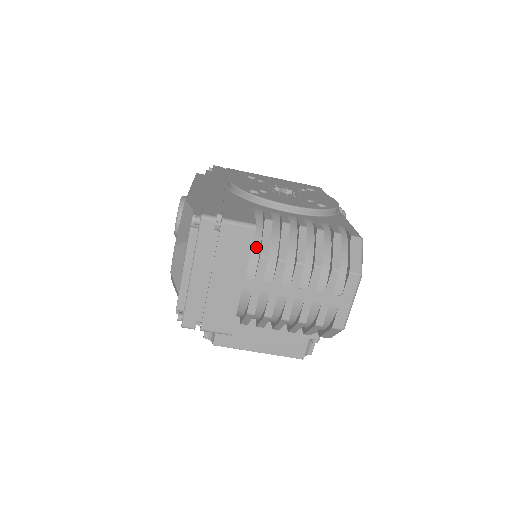
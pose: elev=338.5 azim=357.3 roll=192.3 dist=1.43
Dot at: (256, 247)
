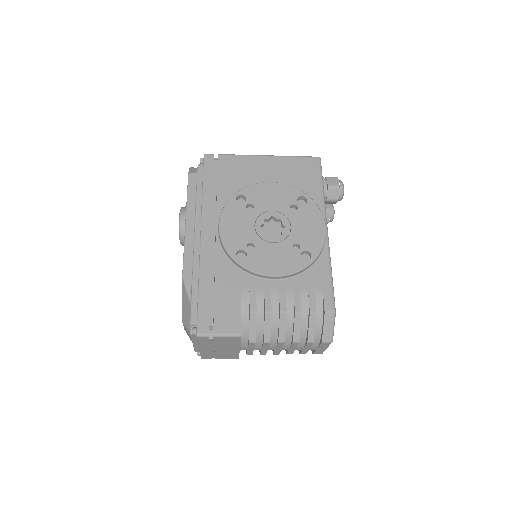
Dot at: (245, 333)
